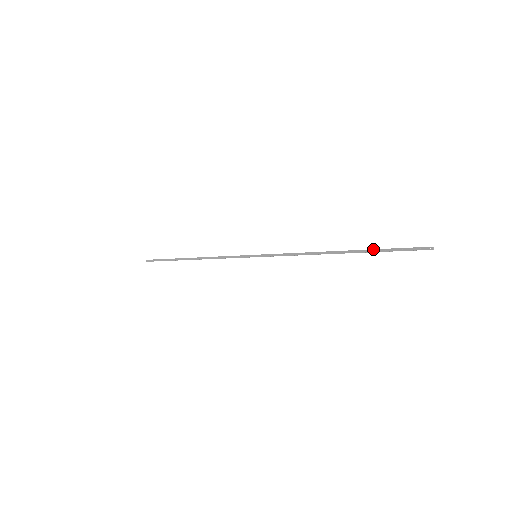
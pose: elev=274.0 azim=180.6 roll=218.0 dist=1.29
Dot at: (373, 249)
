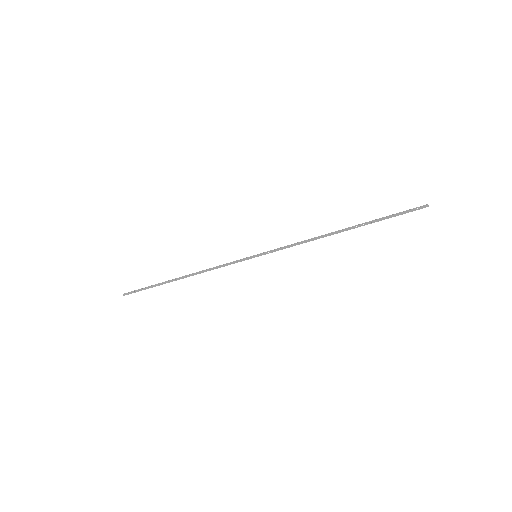
Dot at: (375, 220)
